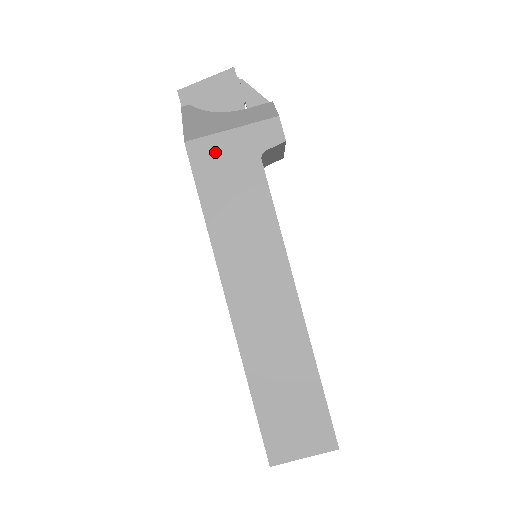
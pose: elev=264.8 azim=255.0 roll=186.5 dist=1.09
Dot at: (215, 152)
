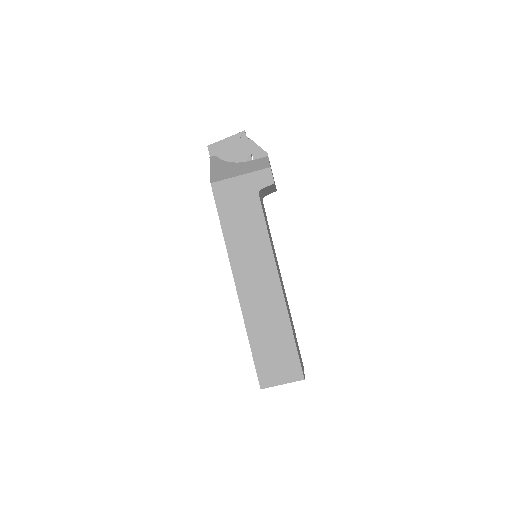
Dot at: (230, 190)
